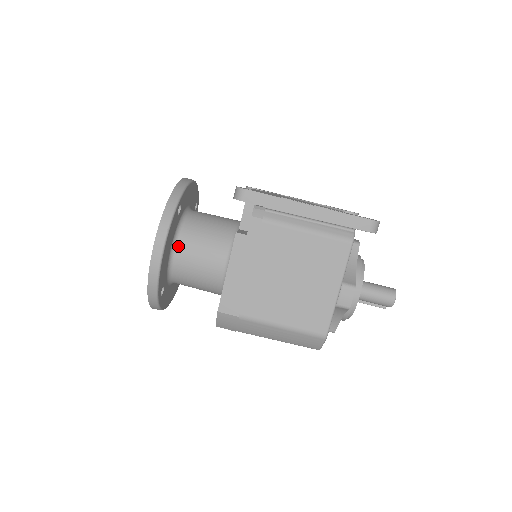
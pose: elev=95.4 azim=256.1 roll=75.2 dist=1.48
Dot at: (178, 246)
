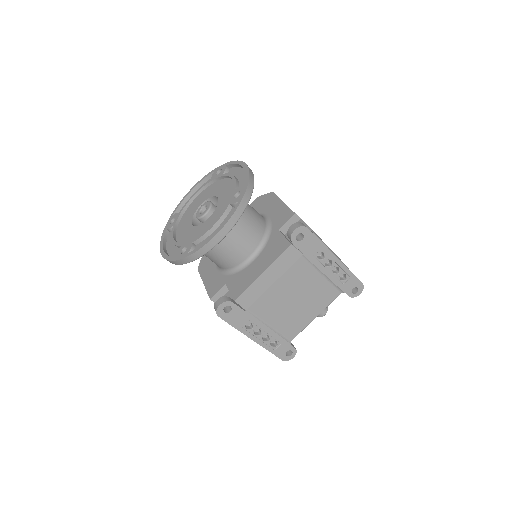
Dot at: occluded
